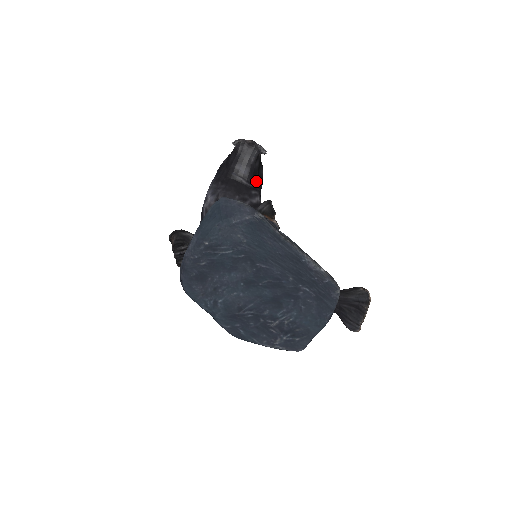
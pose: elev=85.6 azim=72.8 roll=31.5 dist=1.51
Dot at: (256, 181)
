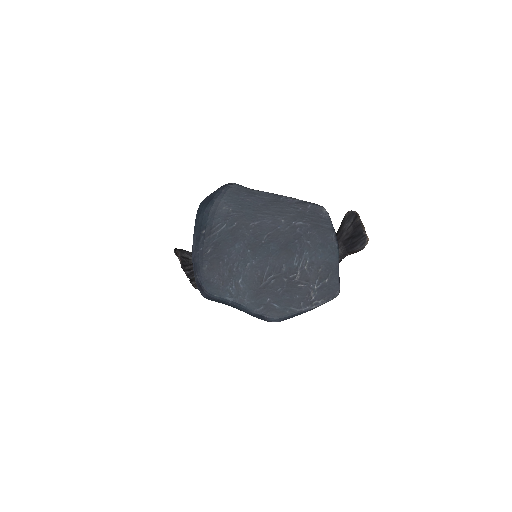
Dot at: occluded
